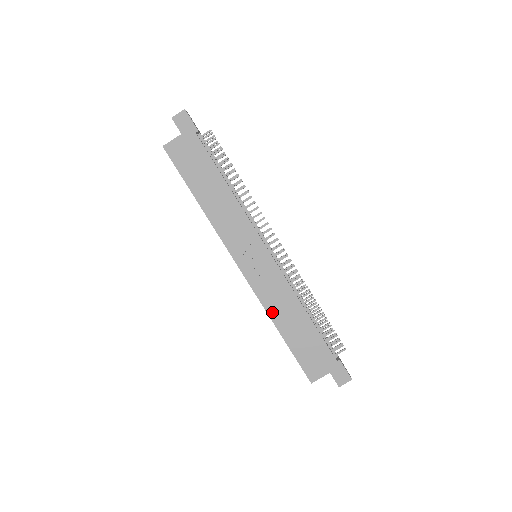
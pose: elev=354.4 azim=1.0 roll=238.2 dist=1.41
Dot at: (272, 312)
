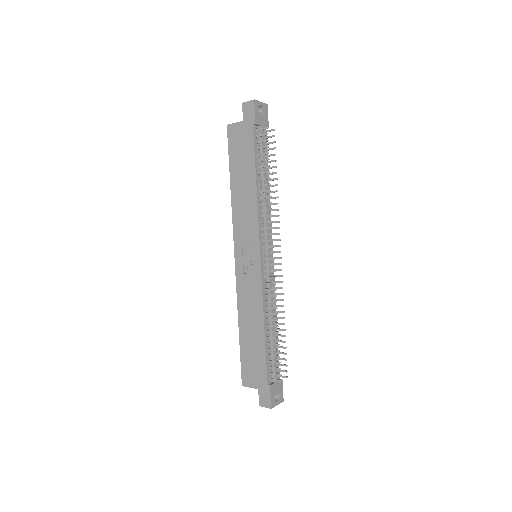
Dot at: (241, 309)
